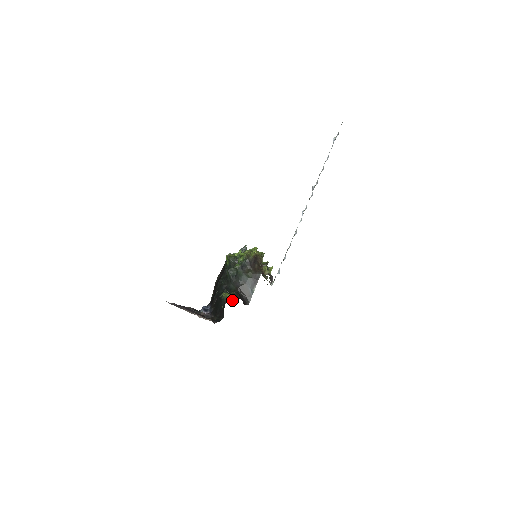
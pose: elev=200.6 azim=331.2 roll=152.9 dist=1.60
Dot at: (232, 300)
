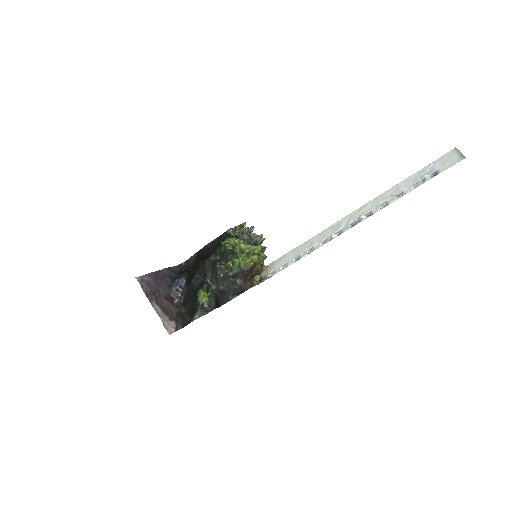
Dot at: (206, 309)
